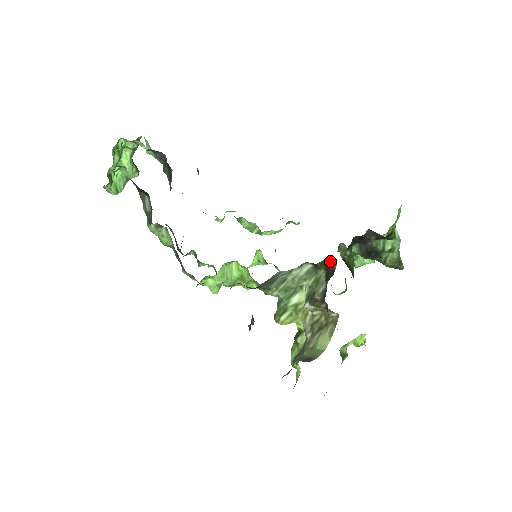
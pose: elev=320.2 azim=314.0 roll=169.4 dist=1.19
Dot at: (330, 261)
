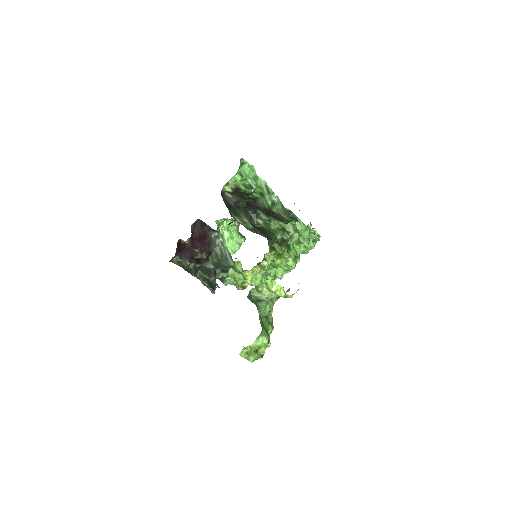
Dot at: (200, 220)
